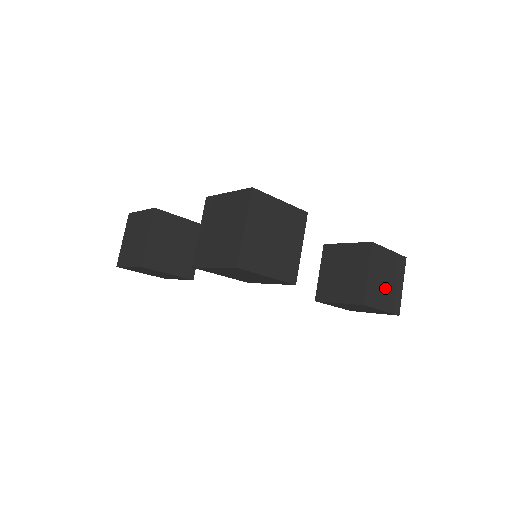
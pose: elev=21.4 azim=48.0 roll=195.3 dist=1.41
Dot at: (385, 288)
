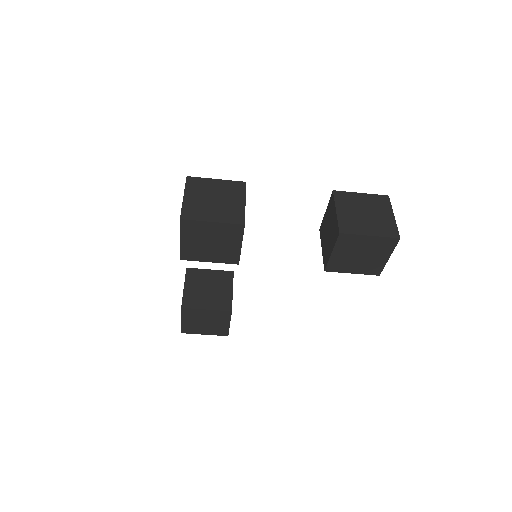
Dot at: (366, 219)
